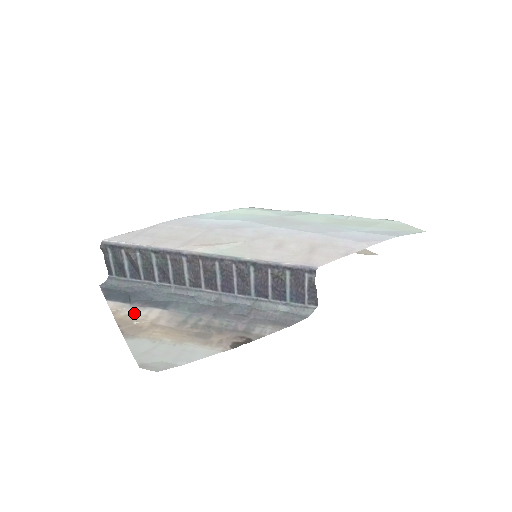
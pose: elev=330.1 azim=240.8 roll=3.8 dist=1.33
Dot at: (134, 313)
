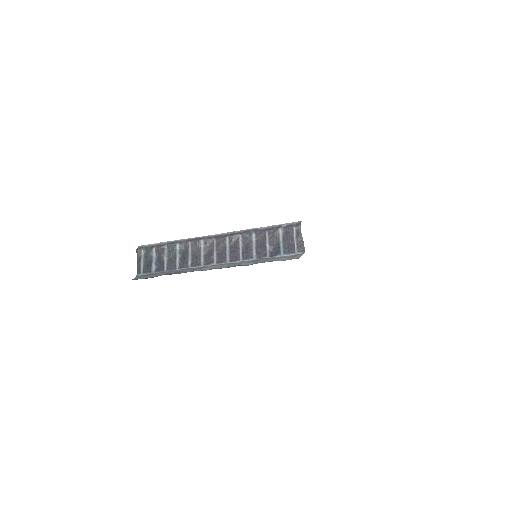
Dot at: occluded
